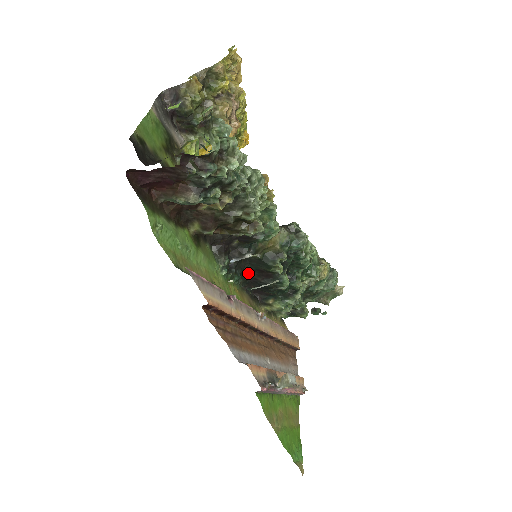
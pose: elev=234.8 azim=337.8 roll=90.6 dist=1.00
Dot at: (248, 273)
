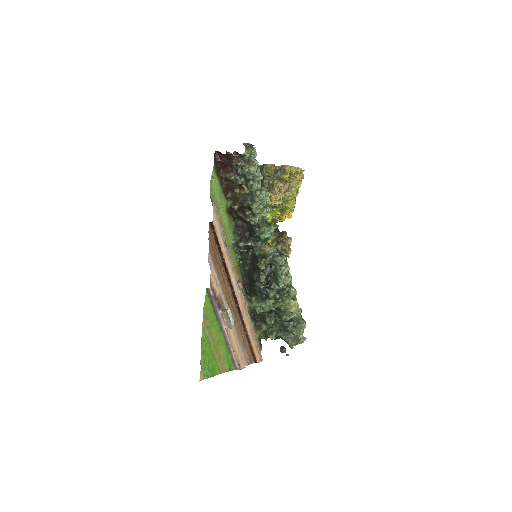
Dot at: (248, 265)
